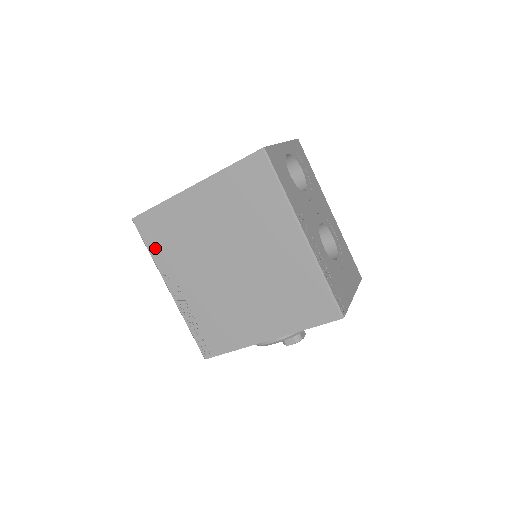
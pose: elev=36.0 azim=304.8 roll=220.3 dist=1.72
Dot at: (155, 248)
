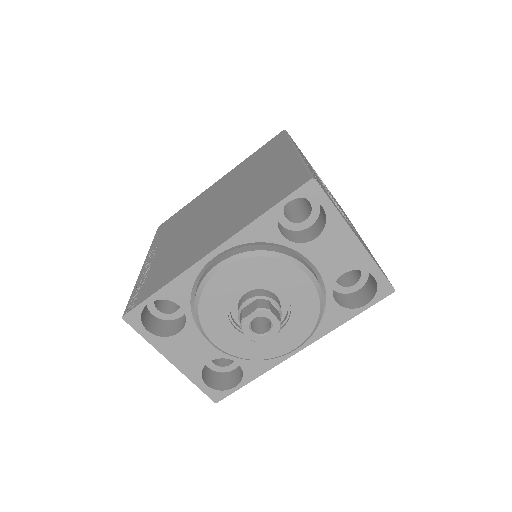
Dot at: (160, 236)
